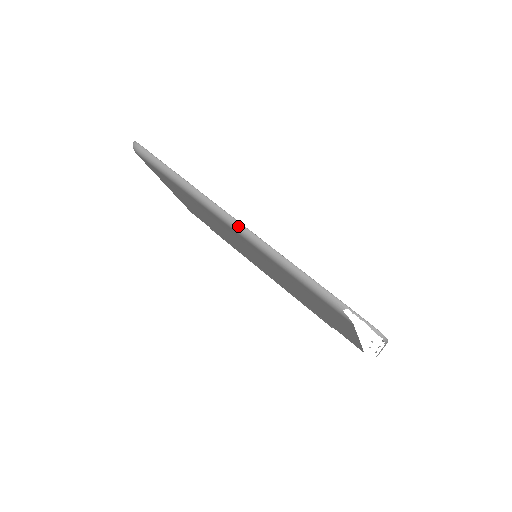
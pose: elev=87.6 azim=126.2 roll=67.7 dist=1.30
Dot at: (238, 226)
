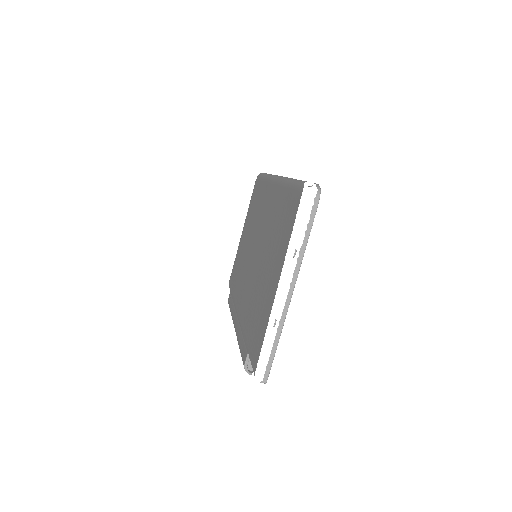
Dot at: (280, 176)
